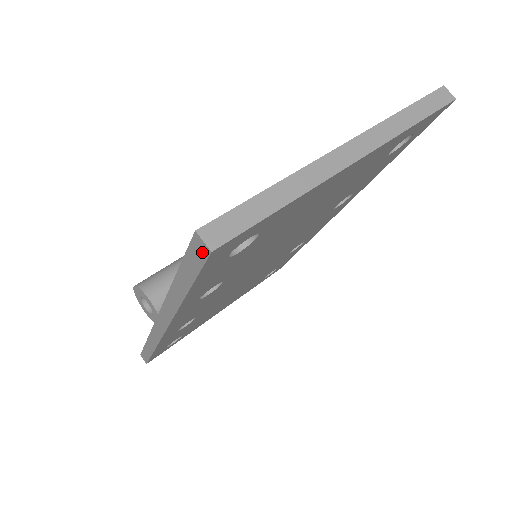
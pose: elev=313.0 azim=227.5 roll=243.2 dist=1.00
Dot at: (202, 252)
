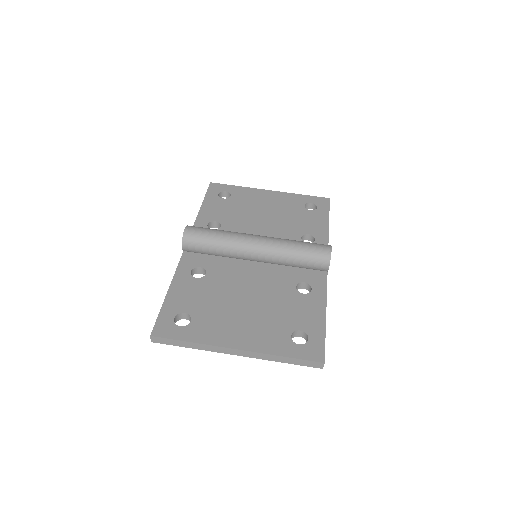
Dot at: occluded
